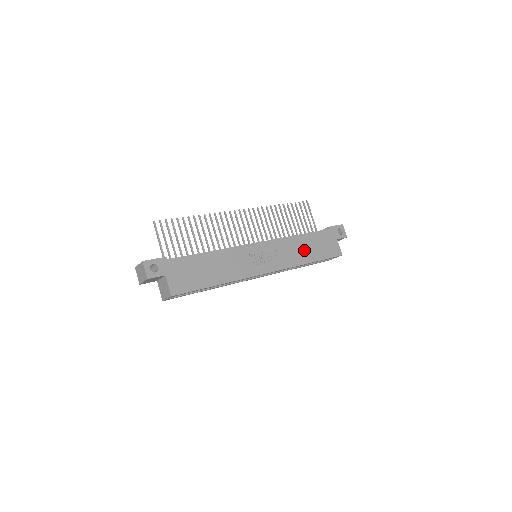
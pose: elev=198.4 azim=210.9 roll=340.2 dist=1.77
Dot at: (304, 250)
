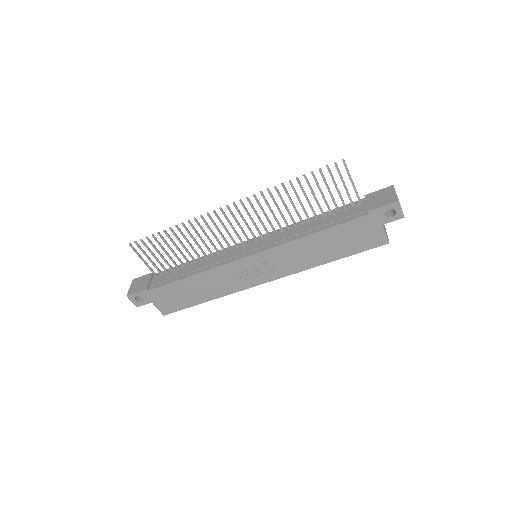
Dot at: (319, 250)
